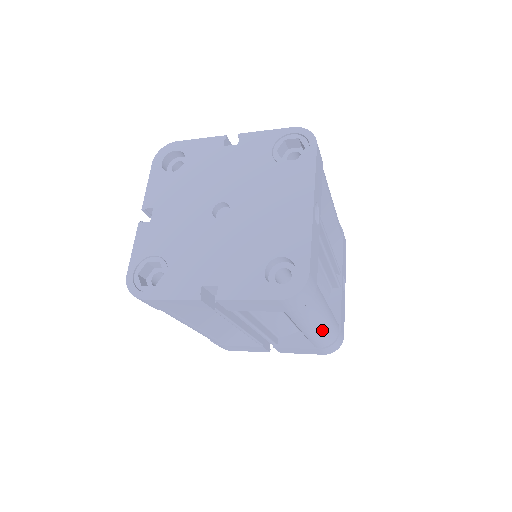
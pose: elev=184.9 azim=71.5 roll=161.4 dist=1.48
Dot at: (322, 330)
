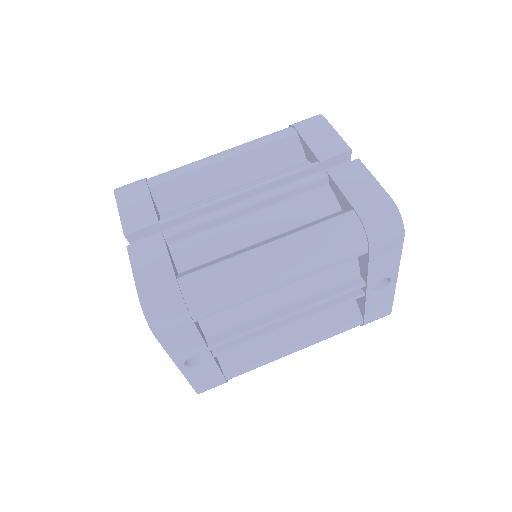
Dot at: occluded
